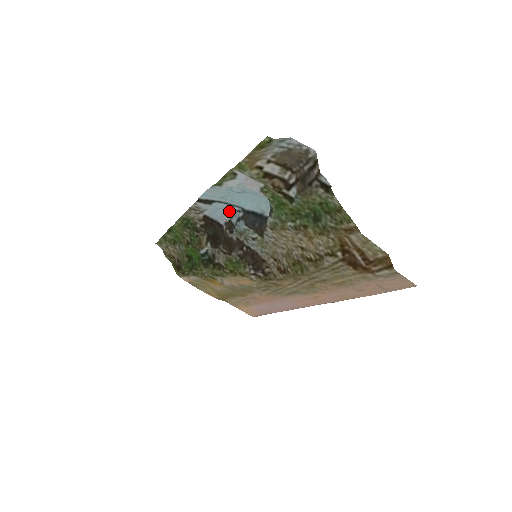
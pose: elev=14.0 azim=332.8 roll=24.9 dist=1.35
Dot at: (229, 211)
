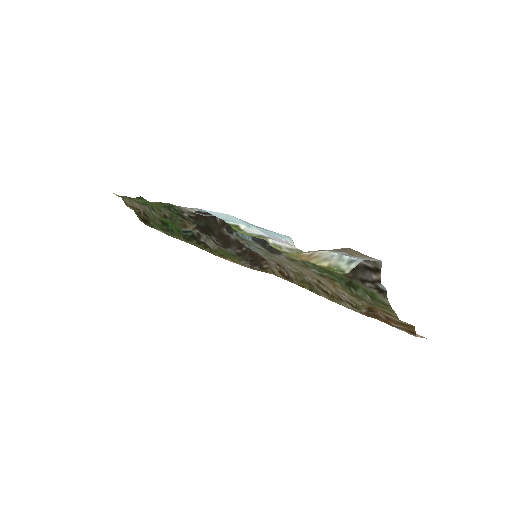
Dot at: occluded
